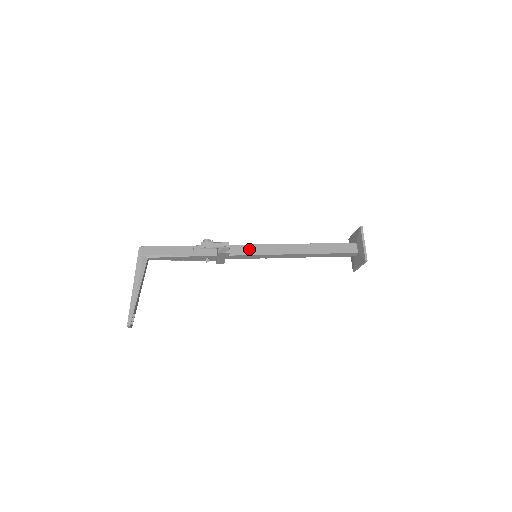
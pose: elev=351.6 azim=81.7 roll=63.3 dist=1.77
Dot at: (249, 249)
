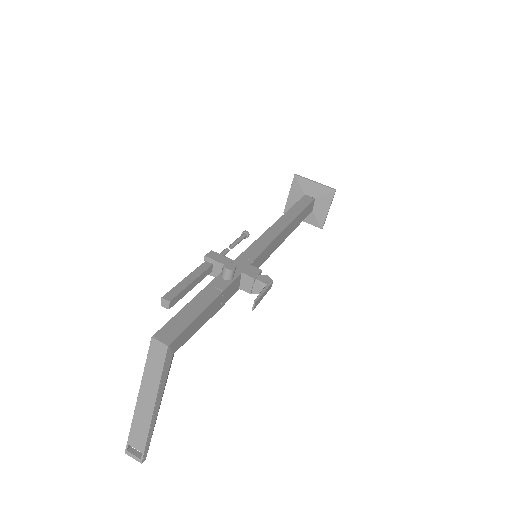
Dot at: (262, 258)
